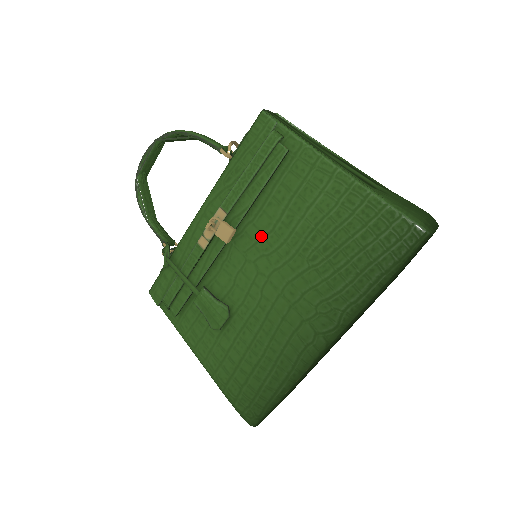
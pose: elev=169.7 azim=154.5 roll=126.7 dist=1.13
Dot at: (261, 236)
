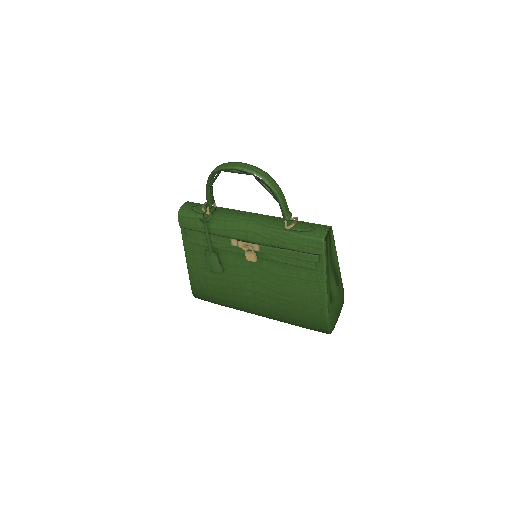
Dot at: (267, 270)
